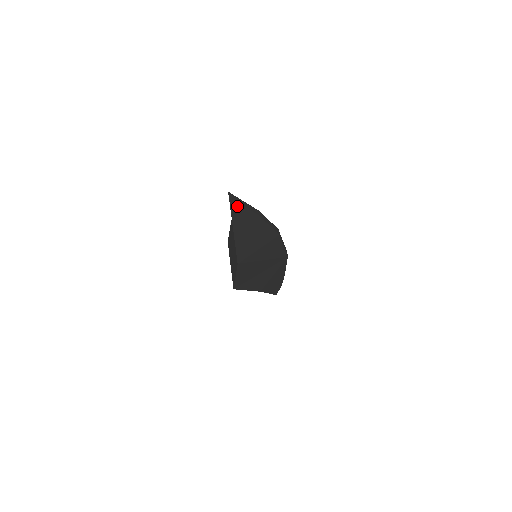
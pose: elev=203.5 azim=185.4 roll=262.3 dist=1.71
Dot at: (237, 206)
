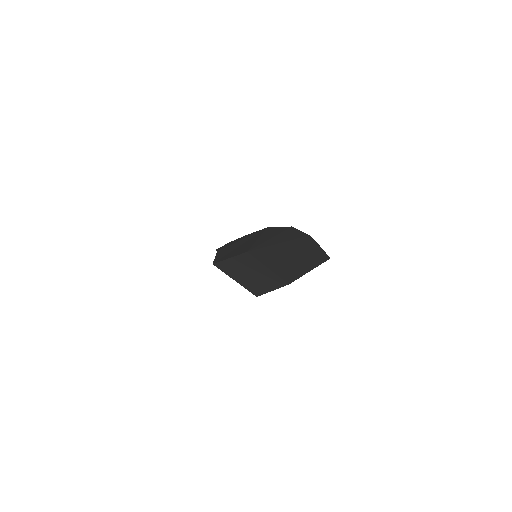
Dot at: occluded
